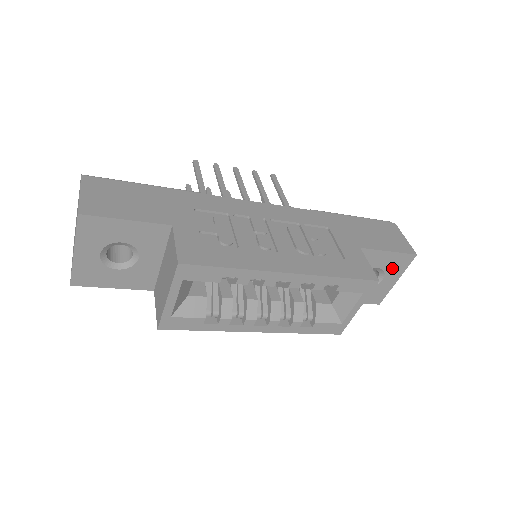
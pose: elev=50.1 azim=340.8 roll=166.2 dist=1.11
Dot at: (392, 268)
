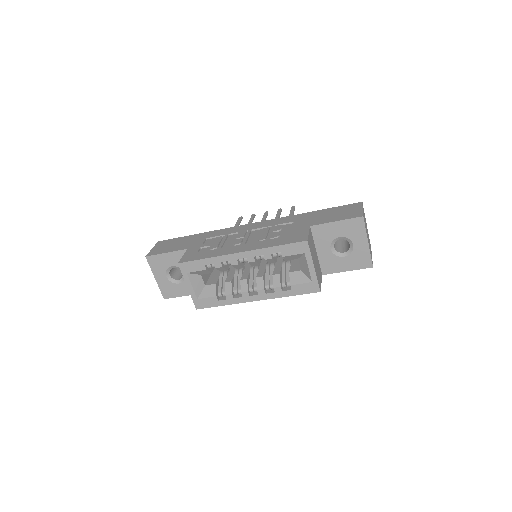
Dot at: (352, 233)
